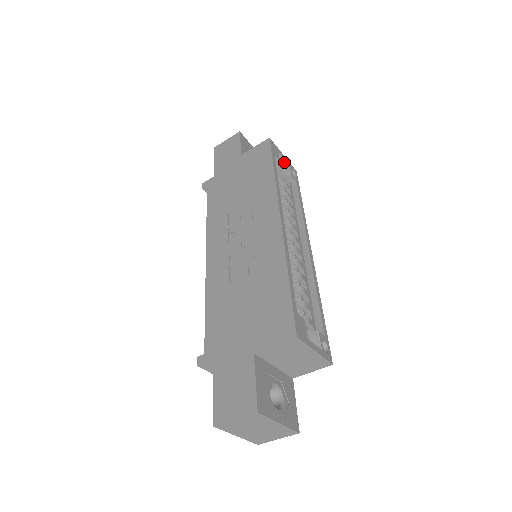
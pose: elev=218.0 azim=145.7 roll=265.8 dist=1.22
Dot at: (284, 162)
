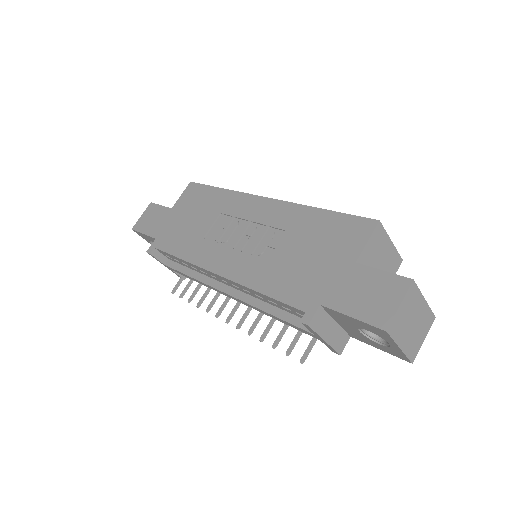
Dot at: occluded
